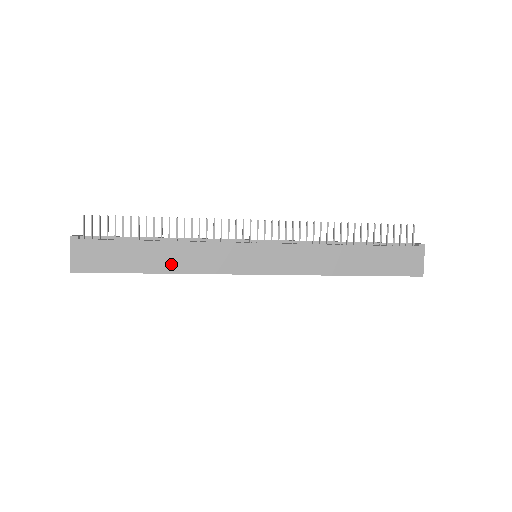
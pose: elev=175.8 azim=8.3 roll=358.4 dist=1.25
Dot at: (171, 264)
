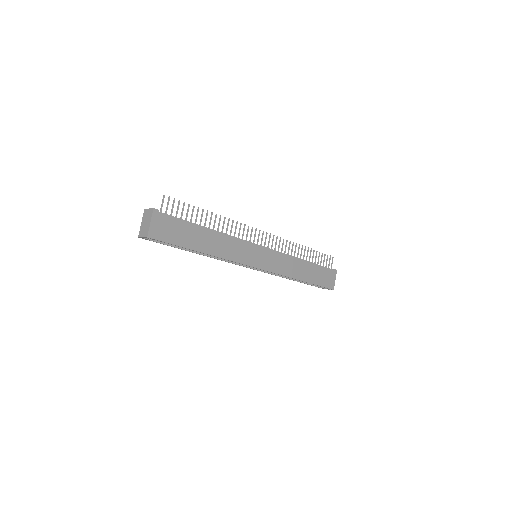
Dot at: (213, 248)
